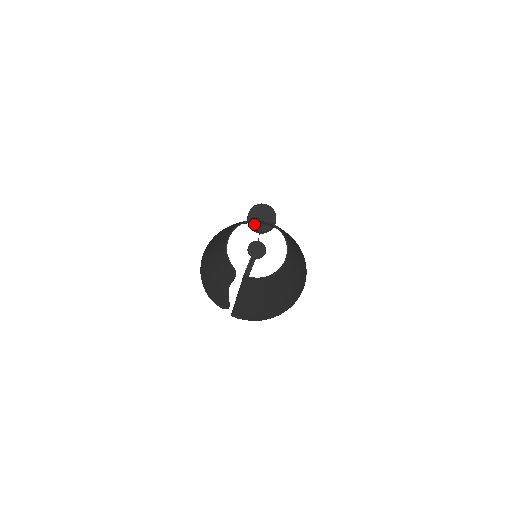
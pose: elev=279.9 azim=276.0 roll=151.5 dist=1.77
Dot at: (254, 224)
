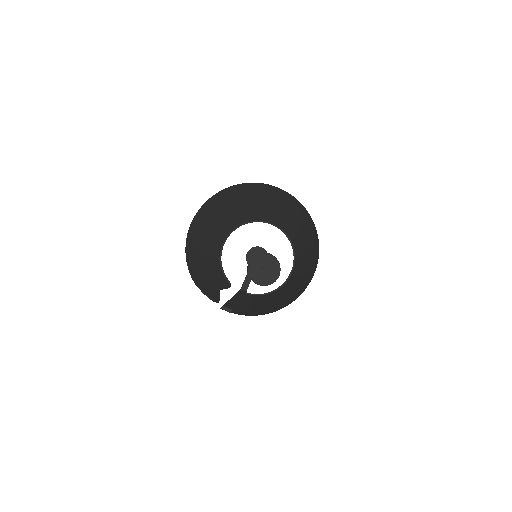
Dot at: (255, 277)
